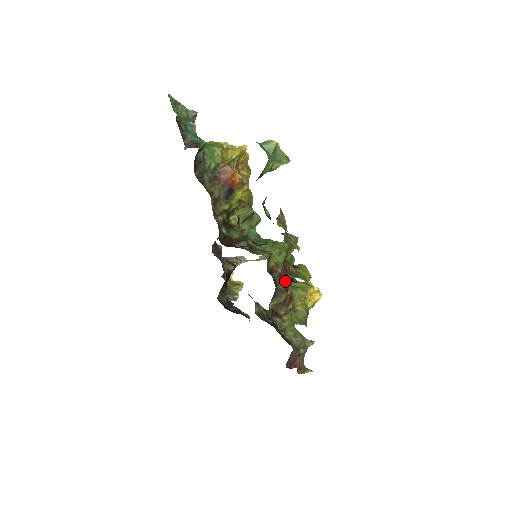
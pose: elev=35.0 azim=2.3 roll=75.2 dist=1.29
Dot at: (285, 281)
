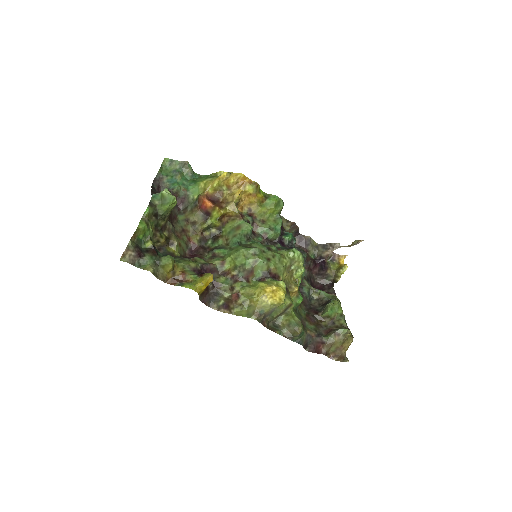
Dot at: (236, 281)
